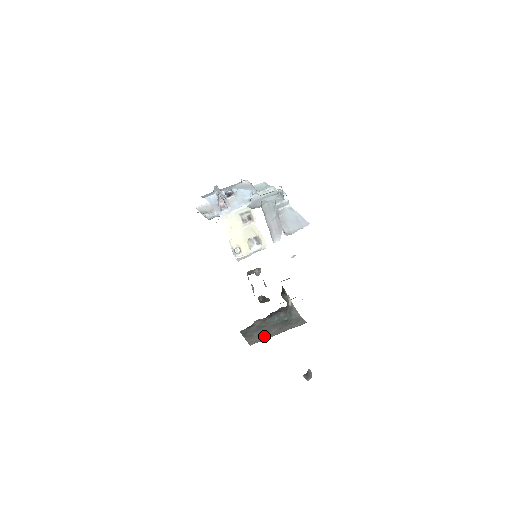
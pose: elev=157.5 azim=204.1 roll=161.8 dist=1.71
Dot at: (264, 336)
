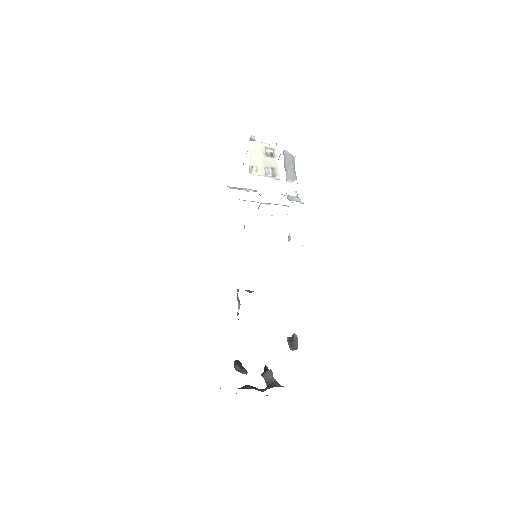
Dot at: occluded
